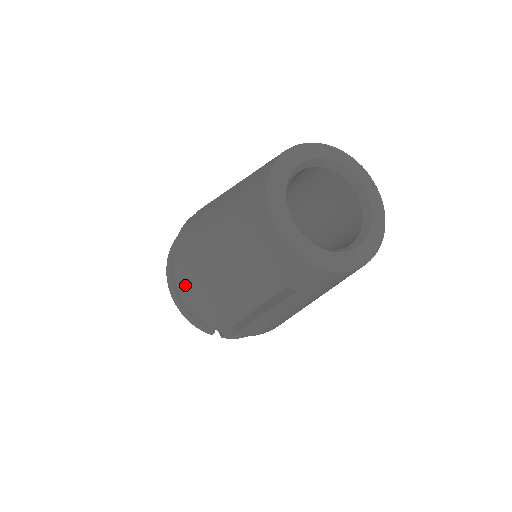
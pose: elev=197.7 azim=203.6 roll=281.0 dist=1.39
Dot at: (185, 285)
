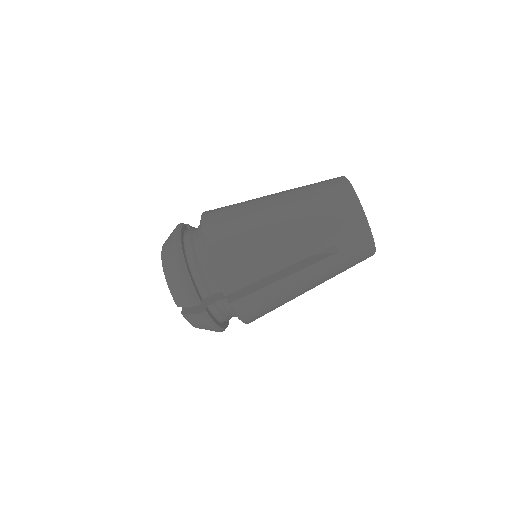
Dot at: (222, 238)
